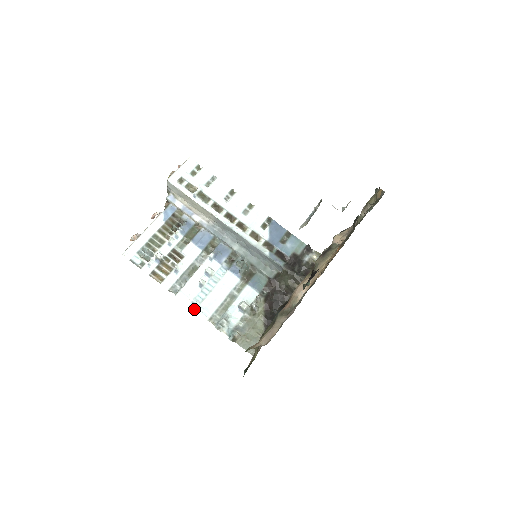
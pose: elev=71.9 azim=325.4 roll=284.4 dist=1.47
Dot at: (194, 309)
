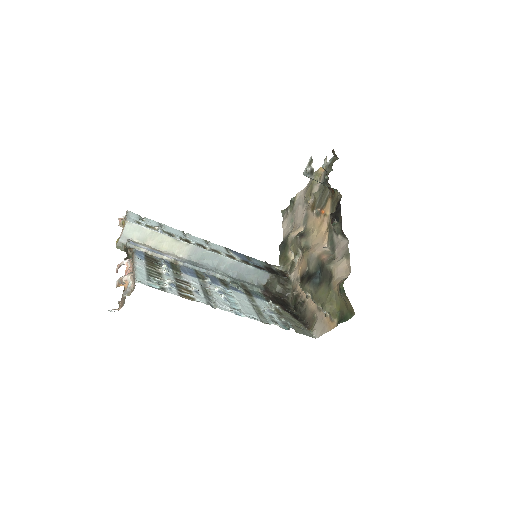
Dot at: (242, 316)
